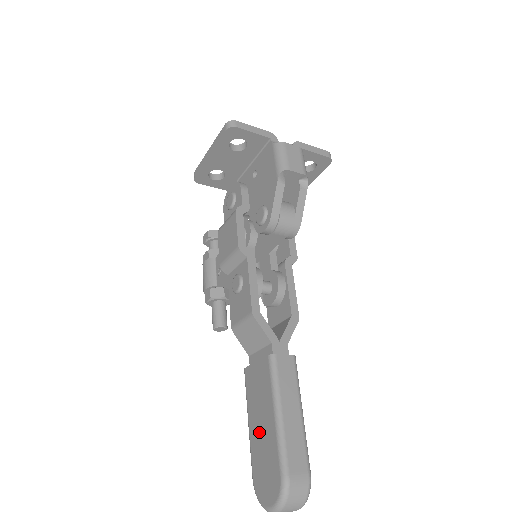
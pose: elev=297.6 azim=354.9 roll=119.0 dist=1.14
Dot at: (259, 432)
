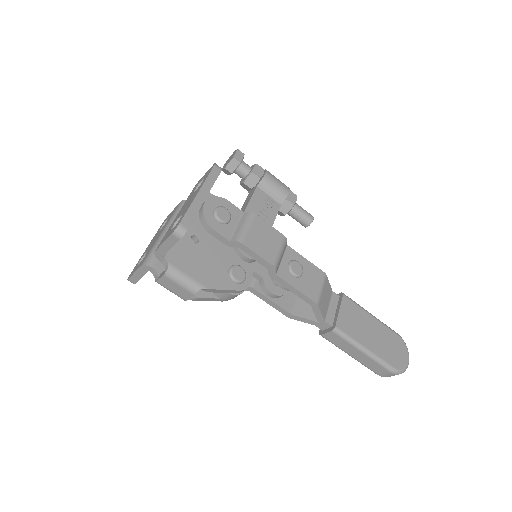
Dot at: occluded
